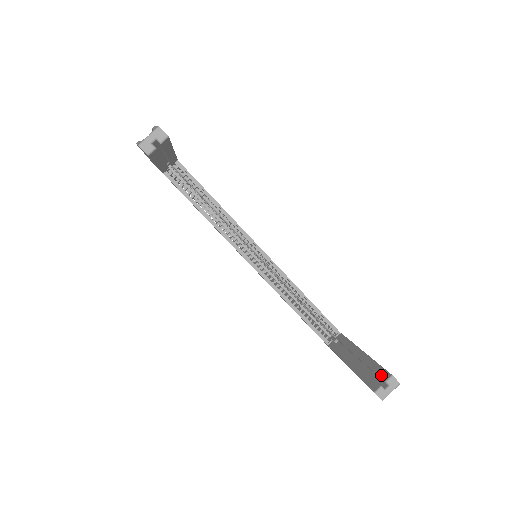
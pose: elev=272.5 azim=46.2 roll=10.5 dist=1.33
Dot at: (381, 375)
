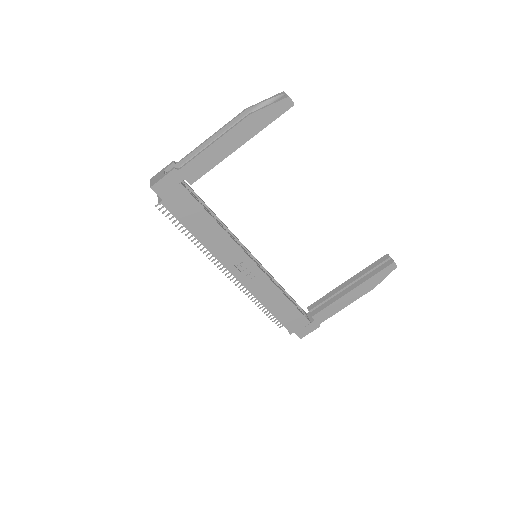
Dot at: (382, 260)
